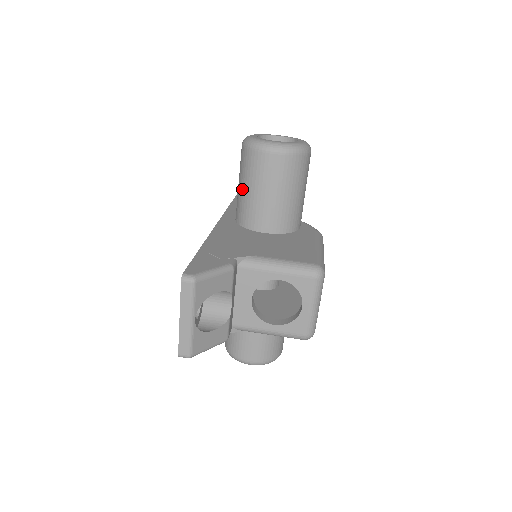
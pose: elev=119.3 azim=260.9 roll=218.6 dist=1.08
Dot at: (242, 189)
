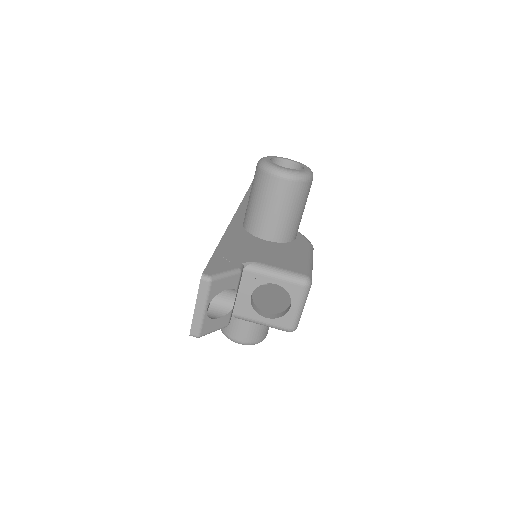
Dot at: (252, 202)
